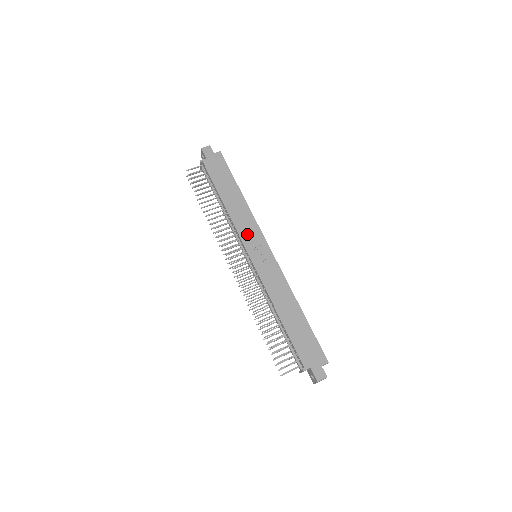
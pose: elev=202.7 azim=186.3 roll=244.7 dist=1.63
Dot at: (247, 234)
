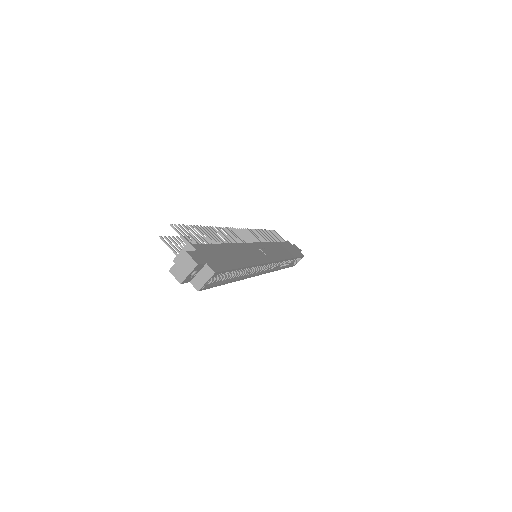
Dot at: (269, 248)
